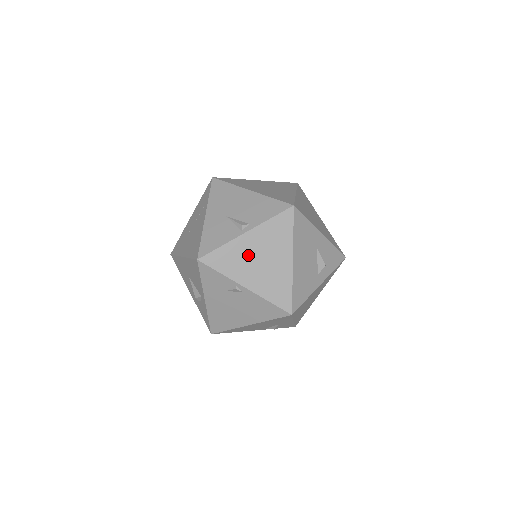
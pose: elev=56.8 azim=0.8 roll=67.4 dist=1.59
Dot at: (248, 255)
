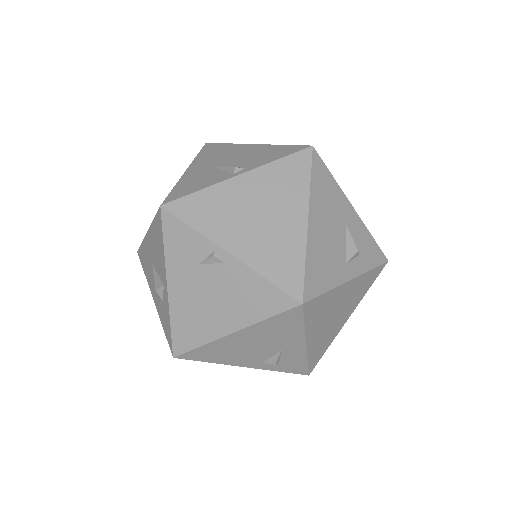
Dot at: (239, 206)
